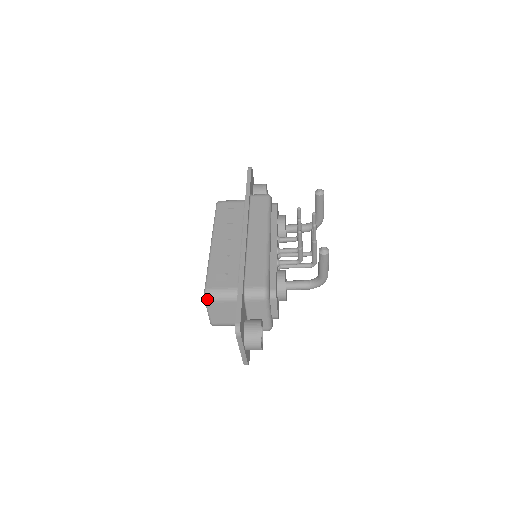
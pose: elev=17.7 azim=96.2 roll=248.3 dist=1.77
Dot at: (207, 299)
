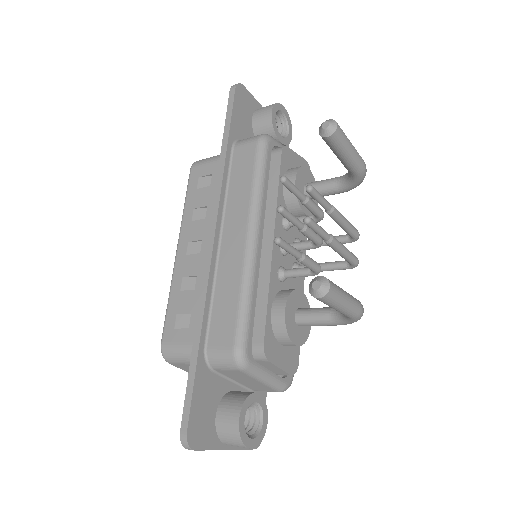
Dot at: (166, 360)
